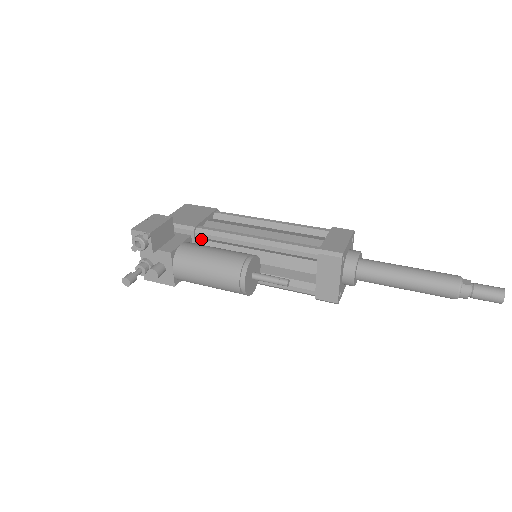
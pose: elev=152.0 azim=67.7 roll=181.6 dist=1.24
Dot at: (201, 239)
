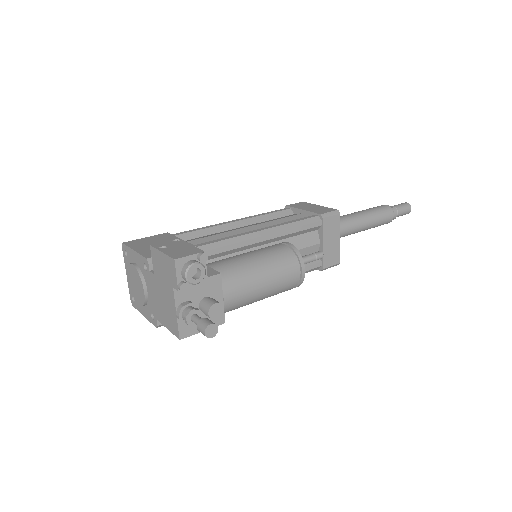
Dot at: occluded
